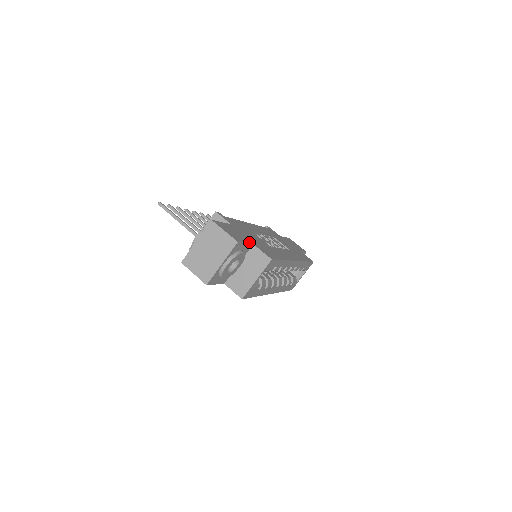
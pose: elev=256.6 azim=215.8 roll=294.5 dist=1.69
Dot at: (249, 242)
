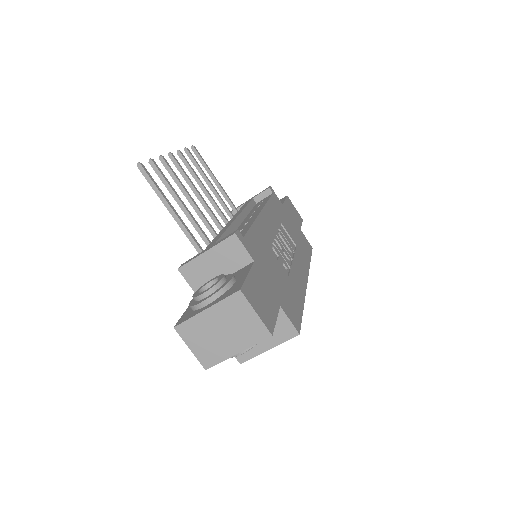
Dot at: (277, 307)
